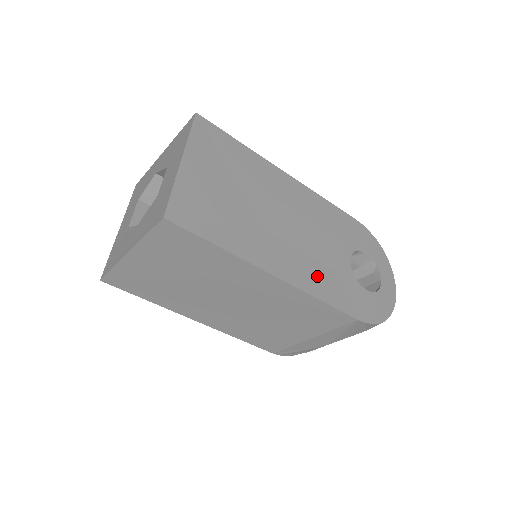
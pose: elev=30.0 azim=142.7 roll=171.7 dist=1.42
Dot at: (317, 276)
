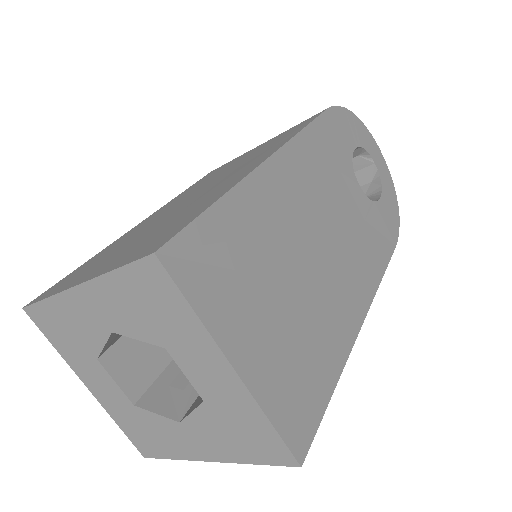
Dot at: (366, 257)
